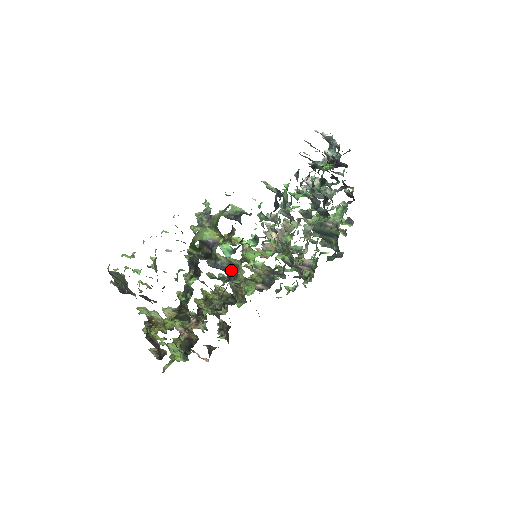
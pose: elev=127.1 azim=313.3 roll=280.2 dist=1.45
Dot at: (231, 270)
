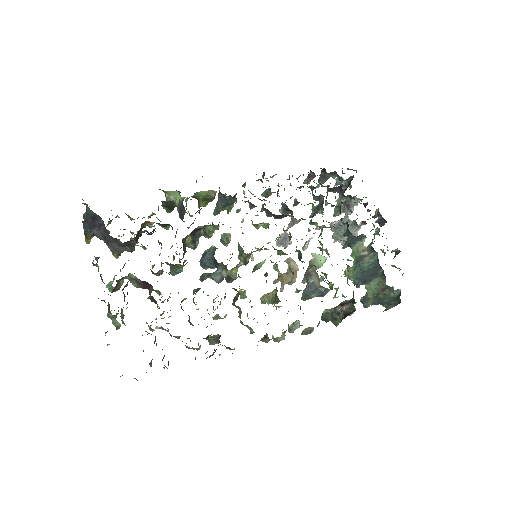
Dot at: occluded
